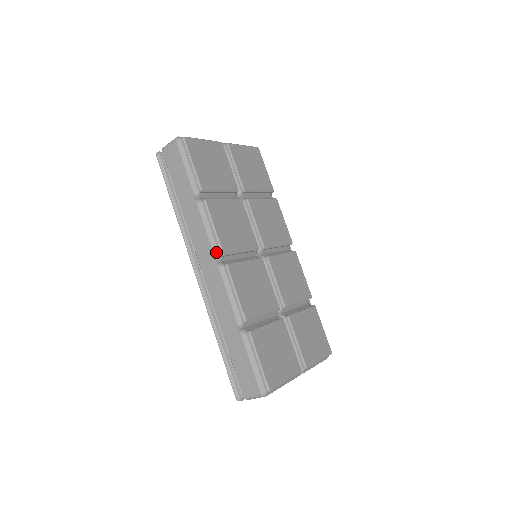
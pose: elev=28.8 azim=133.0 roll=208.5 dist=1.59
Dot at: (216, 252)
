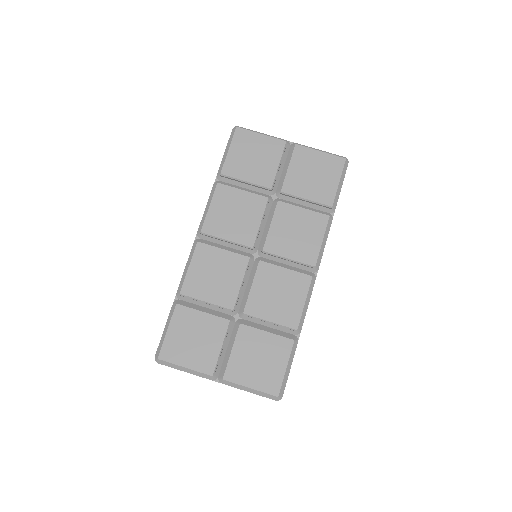
Dot at: (200, 228)
